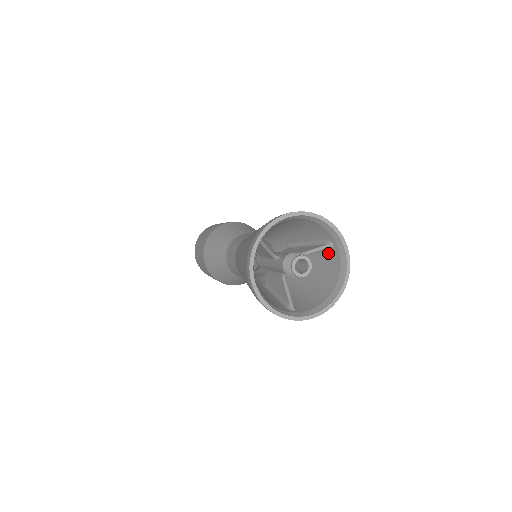
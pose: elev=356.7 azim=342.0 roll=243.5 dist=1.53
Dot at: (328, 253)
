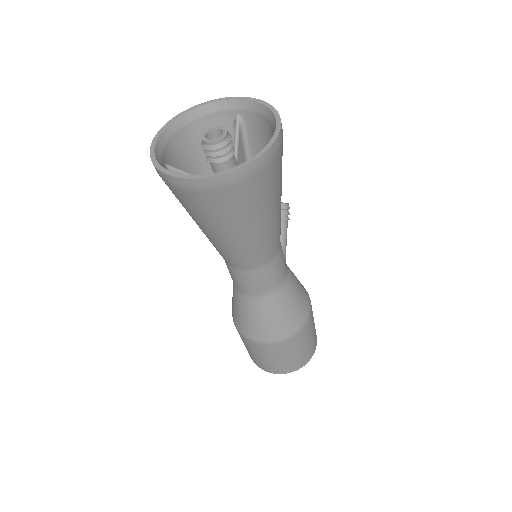
Dot at: (249, 130)
